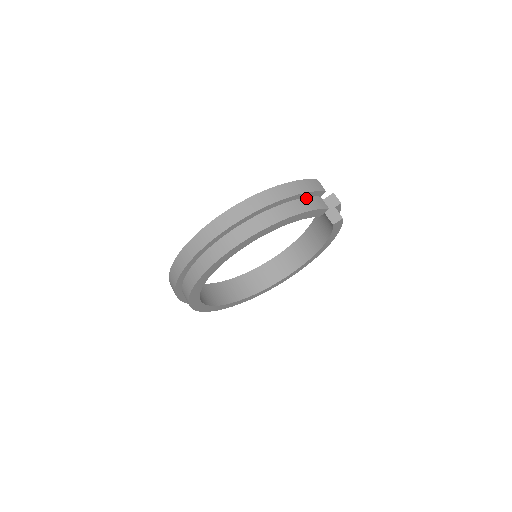
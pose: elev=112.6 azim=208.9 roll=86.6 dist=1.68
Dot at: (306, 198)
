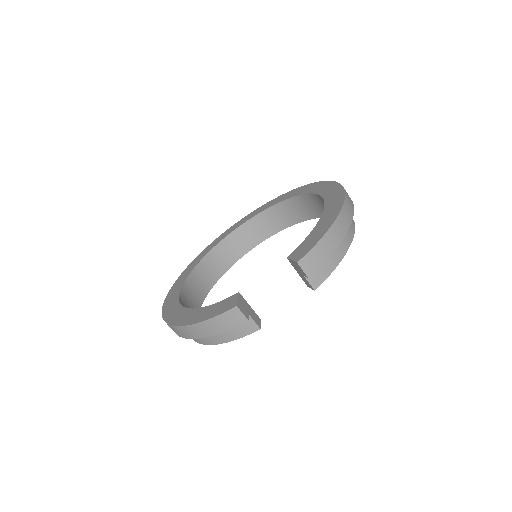
Dot at: occluded
